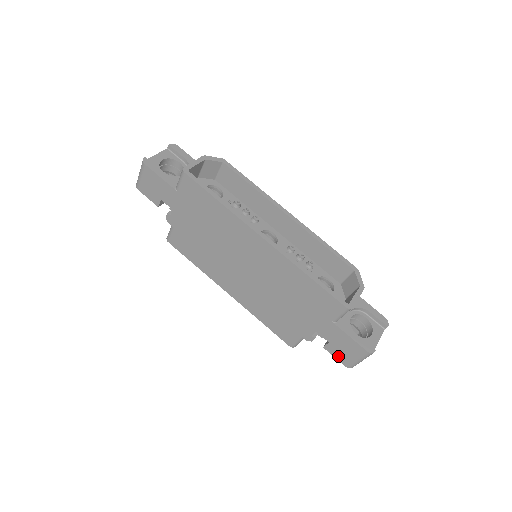
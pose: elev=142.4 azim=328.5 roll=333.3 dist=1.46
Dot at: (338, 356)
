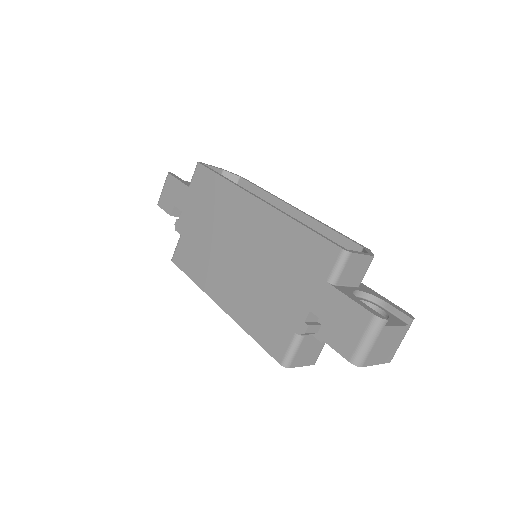
Dot at: (338, 344)
